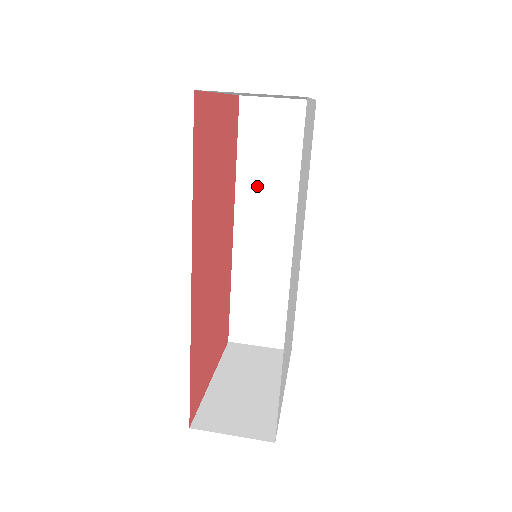
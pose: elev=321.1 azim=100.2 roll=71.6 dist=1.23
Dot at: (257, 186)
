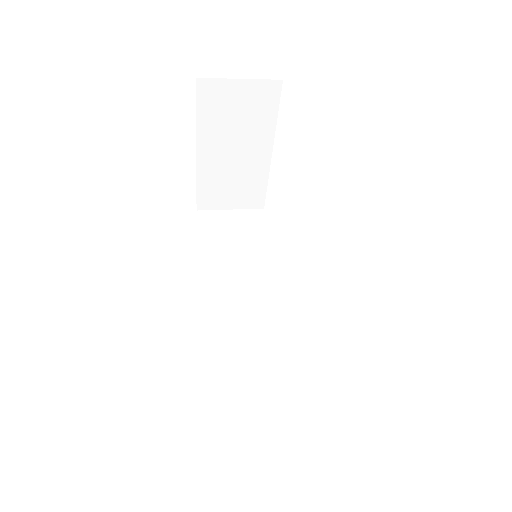
Dot at: (226, 270)
